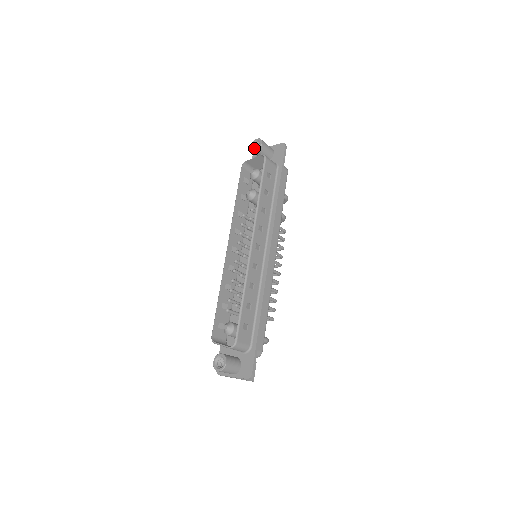
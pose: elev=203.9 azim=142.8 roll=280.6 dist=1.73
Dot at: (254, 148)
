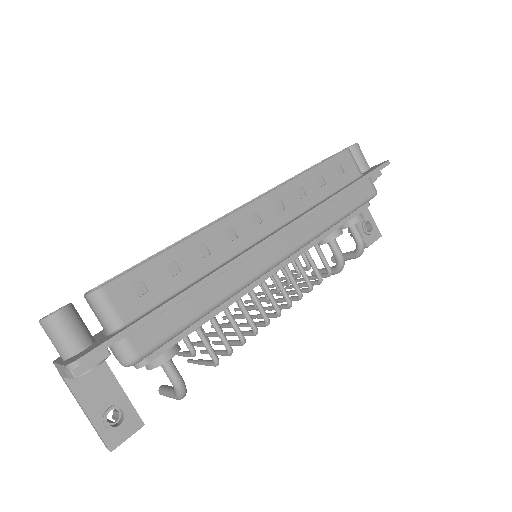
Dot at: occluded
